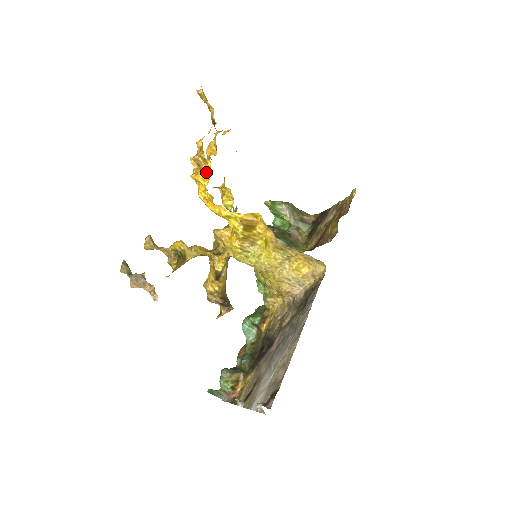
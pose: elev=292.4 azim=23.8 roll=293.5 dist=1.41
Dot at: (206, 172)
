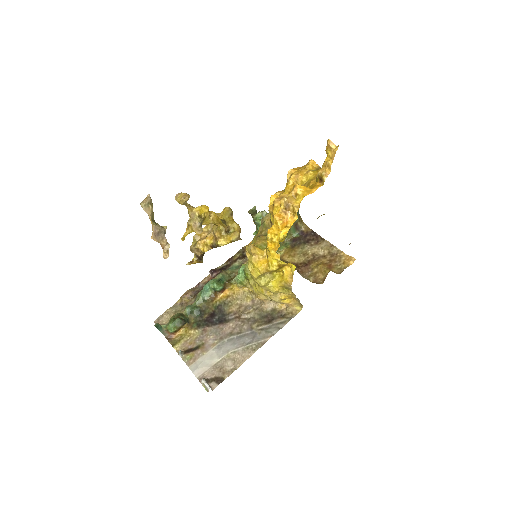
Dot at: (288, 222)
